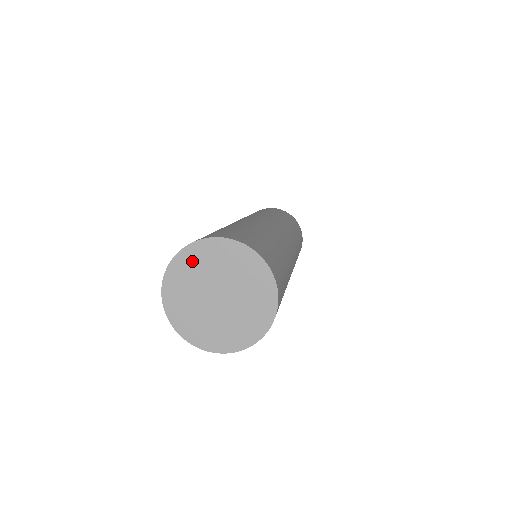
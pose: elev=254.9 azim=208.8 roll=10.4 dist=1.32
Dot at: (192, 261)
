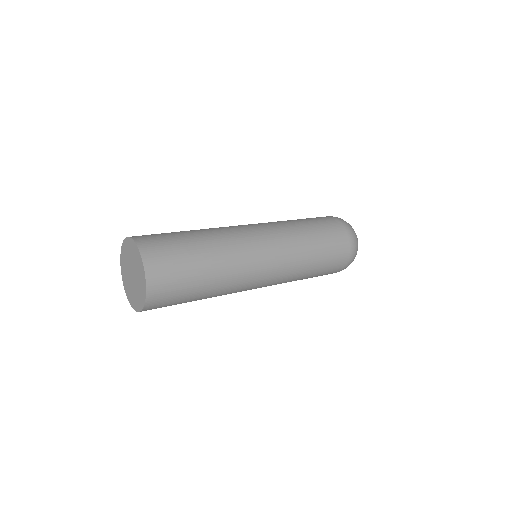
Dot at: (124, 257)
